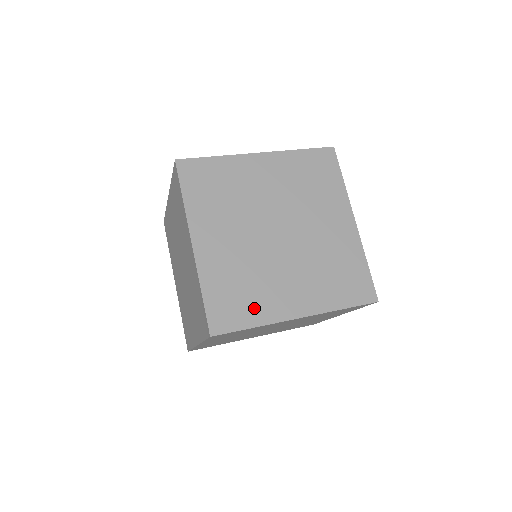
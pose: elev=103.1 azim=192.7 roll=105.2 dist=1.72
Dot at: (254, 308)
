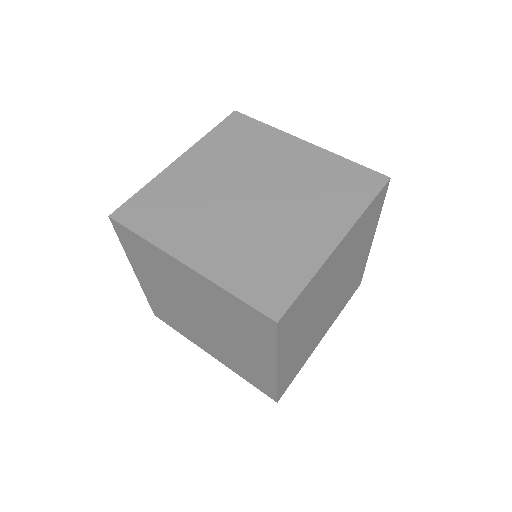
Dot at: (292, 267)
